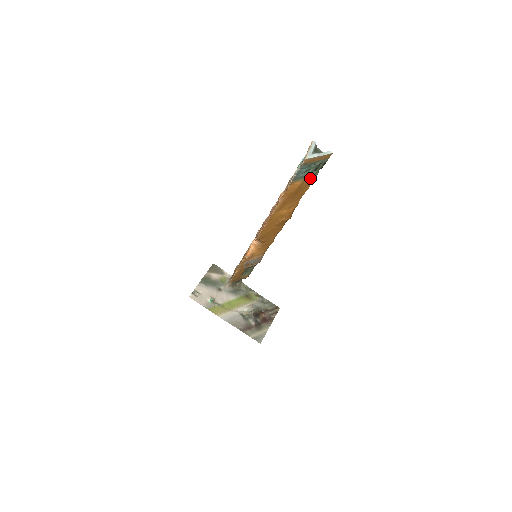
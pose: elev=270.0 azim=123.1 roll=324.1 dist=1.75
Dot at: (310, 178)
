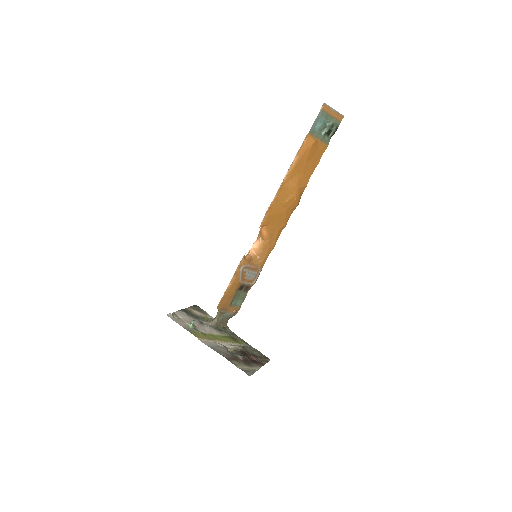
Dot at: (323, 143)
